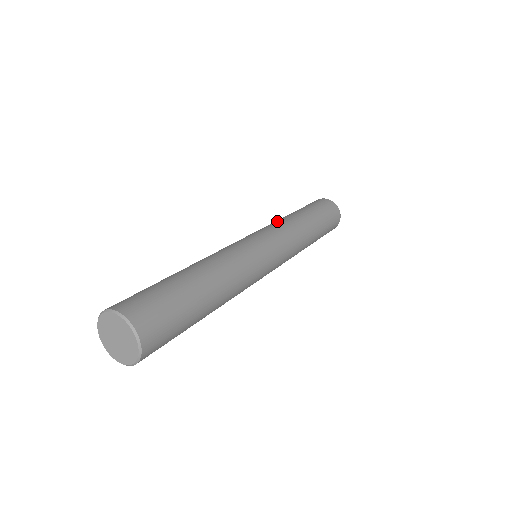
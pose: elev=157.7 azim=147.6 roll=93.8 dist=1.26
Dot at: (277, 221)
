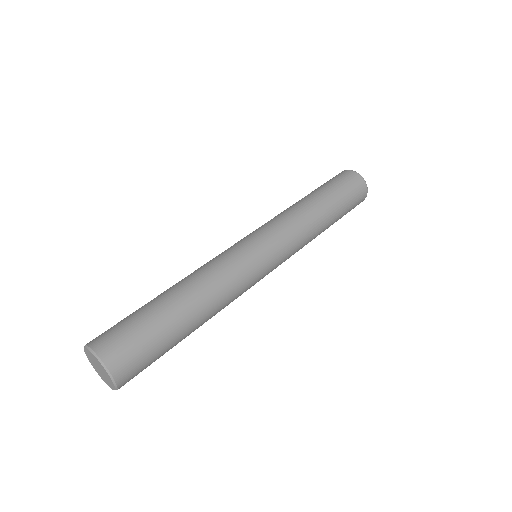
Dot at: occluded
